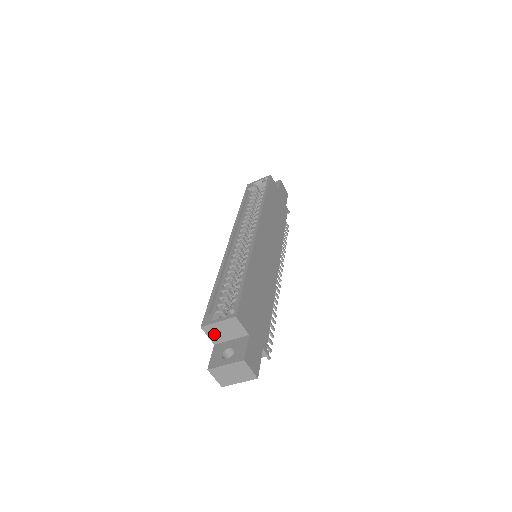
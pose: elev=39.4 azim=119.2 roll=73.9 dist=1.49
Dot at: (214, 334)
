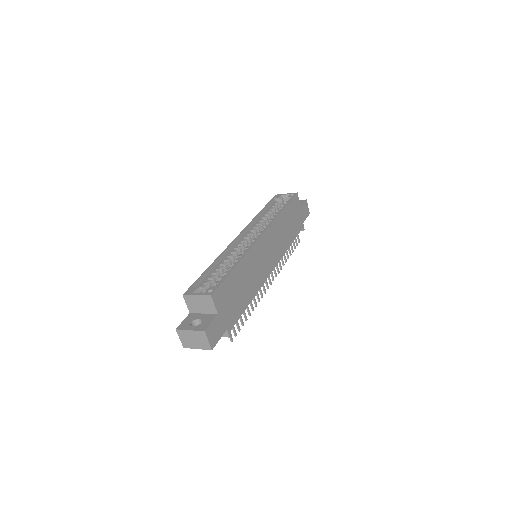
Dot at: (192, 304)
